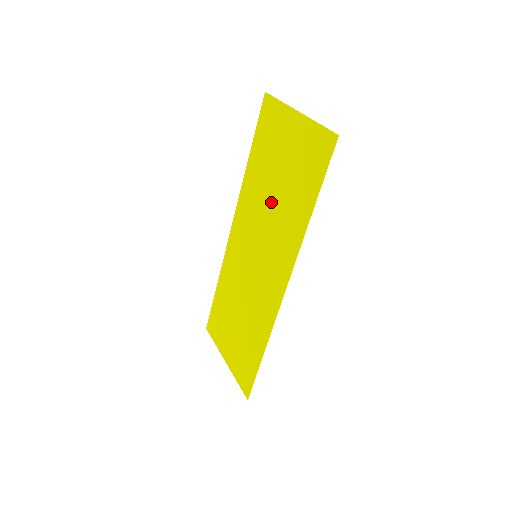
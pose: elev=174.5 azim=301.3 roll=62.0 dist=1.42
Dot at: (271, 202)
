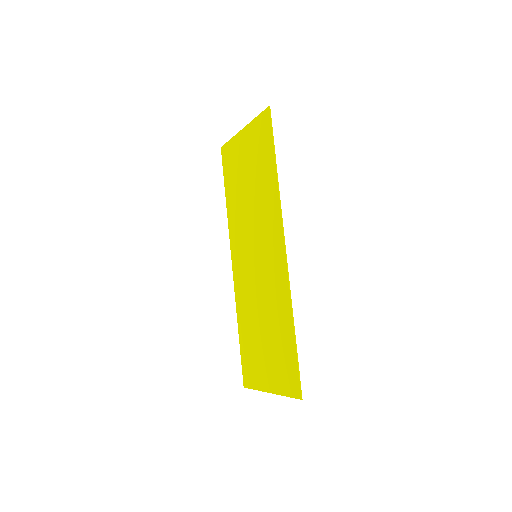
Dot at: (250, 202)
